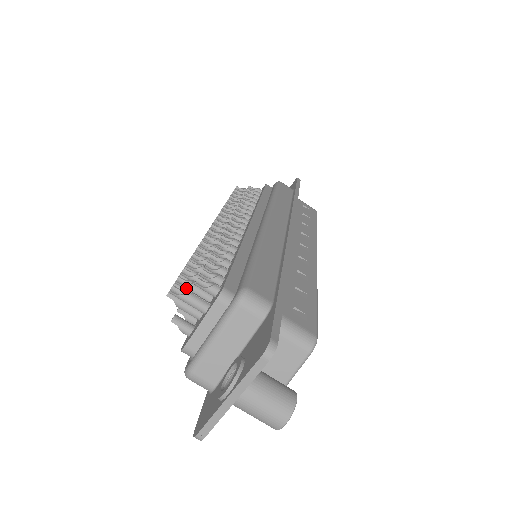
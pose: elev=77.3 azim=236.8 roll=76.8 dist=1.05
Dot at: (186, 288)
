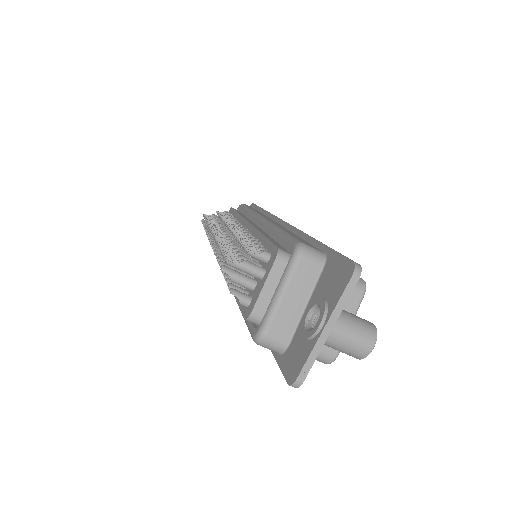
Dot at: (236, 261)
